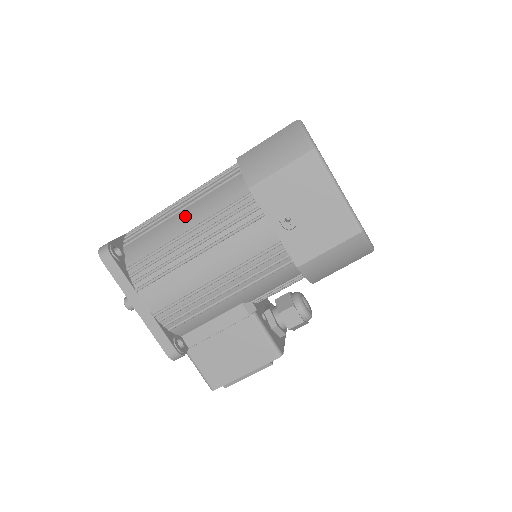
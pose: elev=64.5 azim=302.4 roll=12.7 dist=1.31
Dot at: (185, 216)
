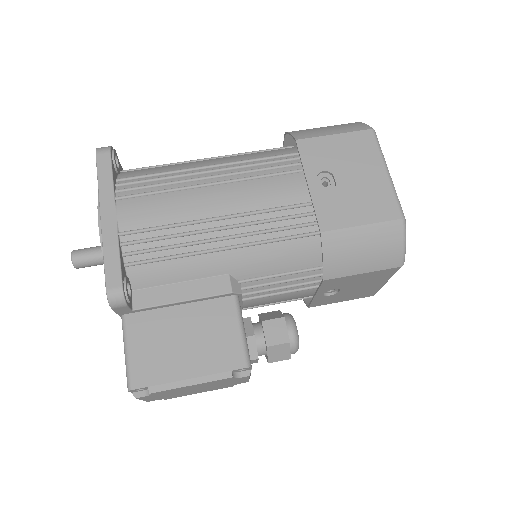
Dot at: (209, 160)
